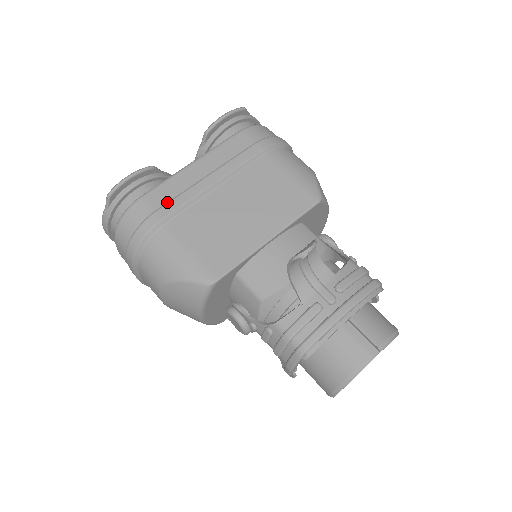
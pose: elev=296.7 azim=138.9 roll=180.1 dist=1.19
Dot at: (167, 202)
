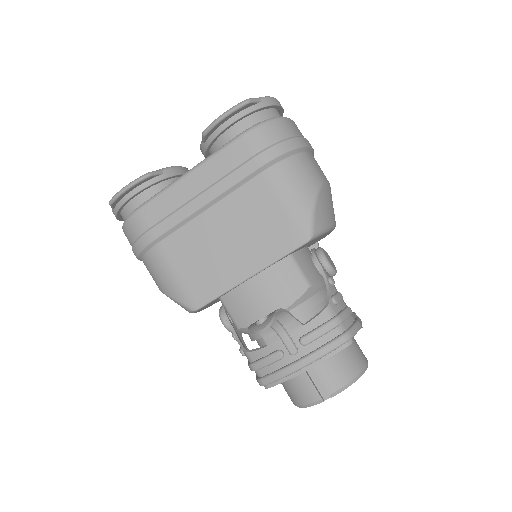
Dot at: (160, 221)
